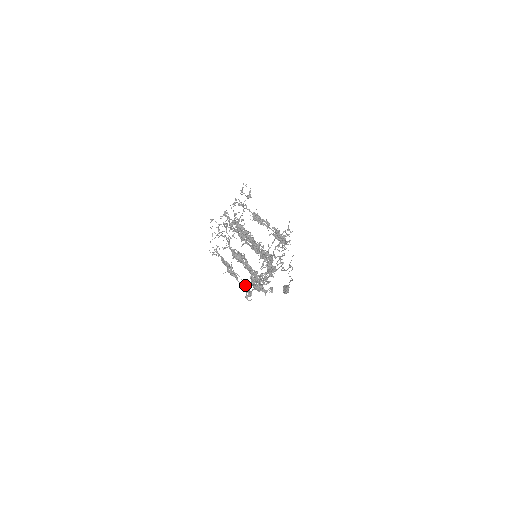
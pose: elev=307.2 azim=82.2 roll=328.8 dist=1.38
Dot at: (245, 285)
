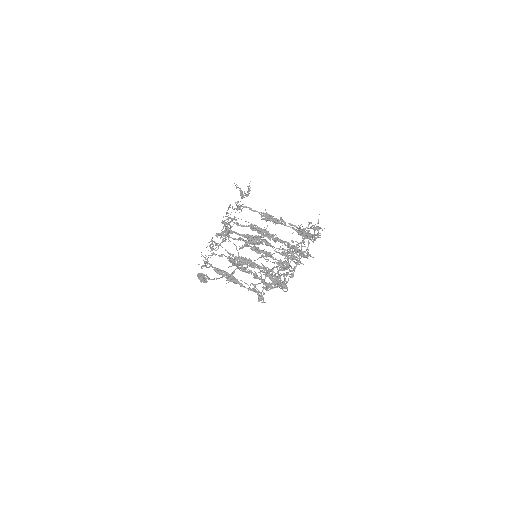
Dot at: (253, 289)
